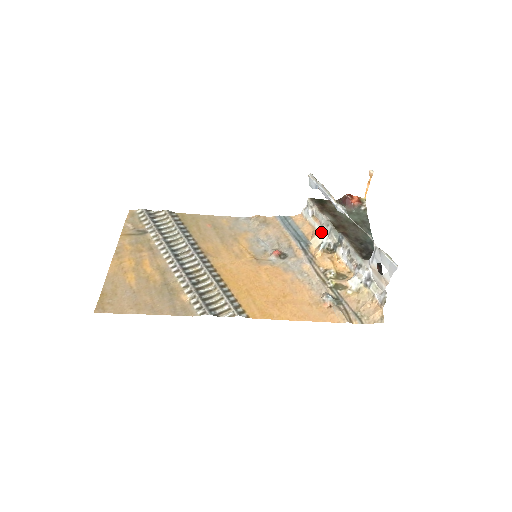
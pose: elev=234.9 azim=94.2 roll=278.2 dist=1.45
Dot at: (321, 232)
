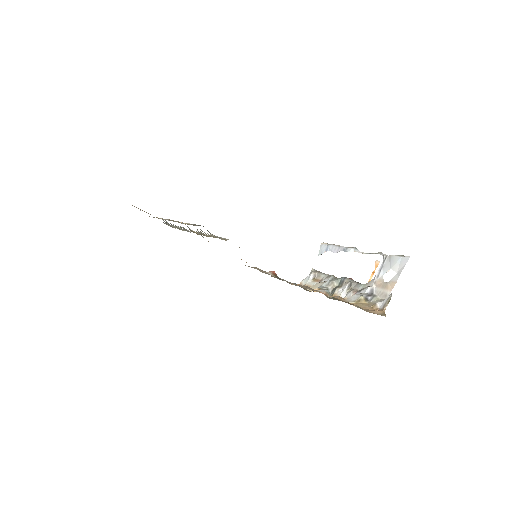
Dot at: (321, 282)
